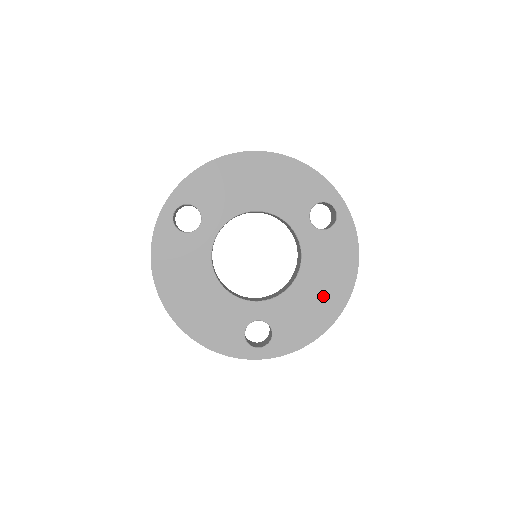
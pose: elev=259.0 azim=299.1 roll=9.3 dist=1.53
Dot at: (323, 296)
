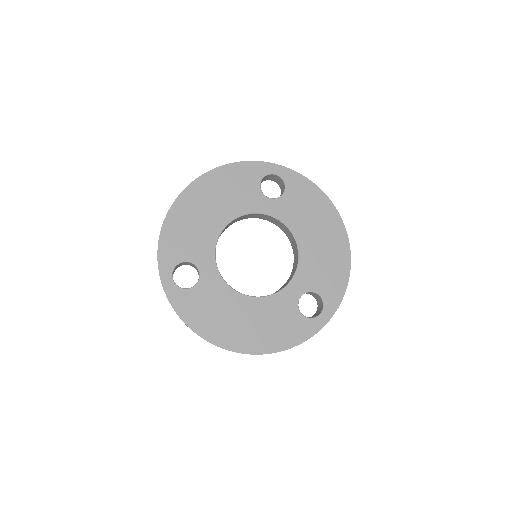
Dot at: (326, 238)
